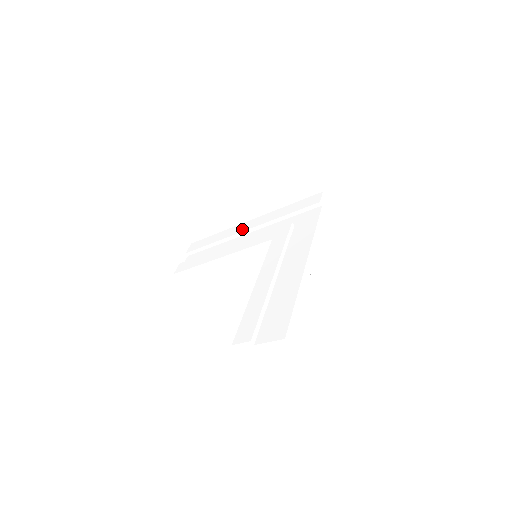
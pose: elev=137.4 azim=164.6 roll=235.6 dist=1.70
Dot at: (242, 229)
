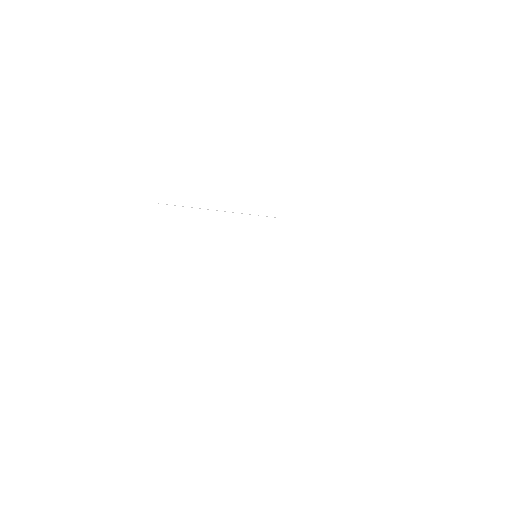
Dot at: occluded
